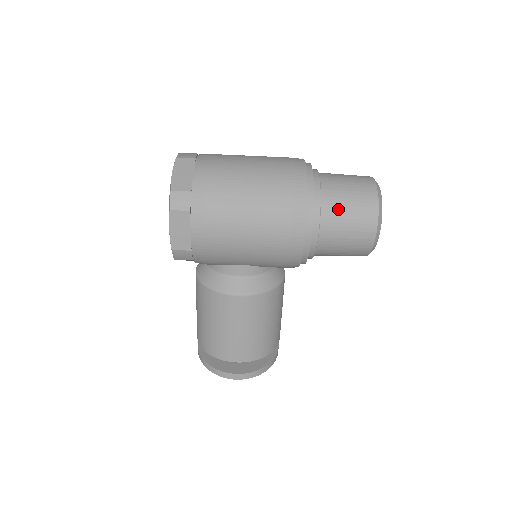
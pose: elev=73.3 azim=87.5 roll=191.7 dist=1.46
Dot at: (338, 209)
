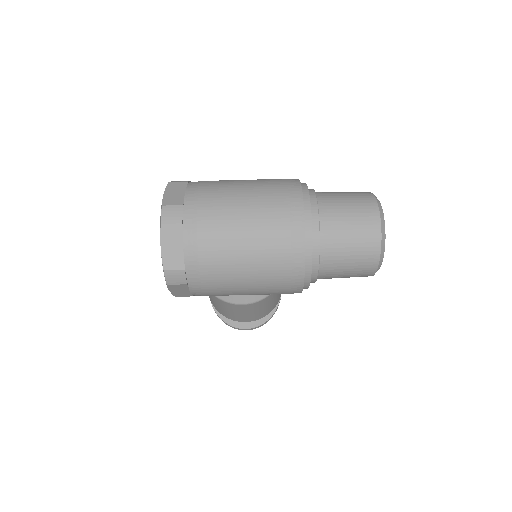
Dot at: (337, 263)
